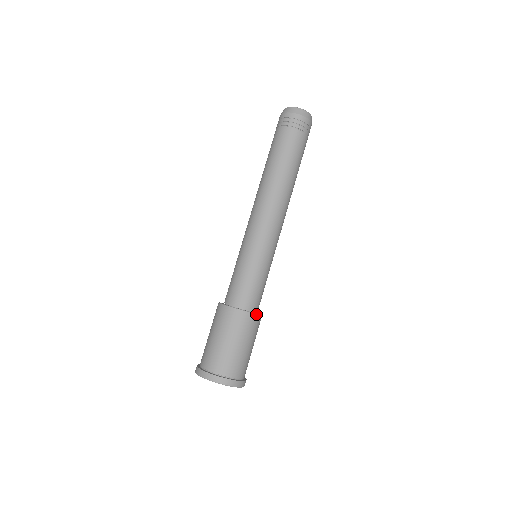
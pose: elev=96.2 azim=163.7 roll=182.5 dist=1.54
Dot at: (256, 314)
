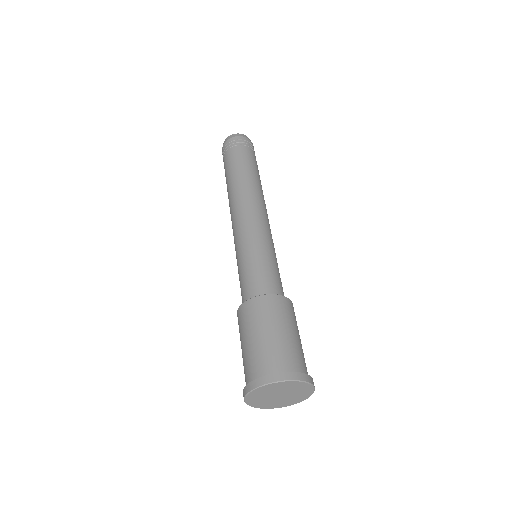
Dot at: (289, 299)
